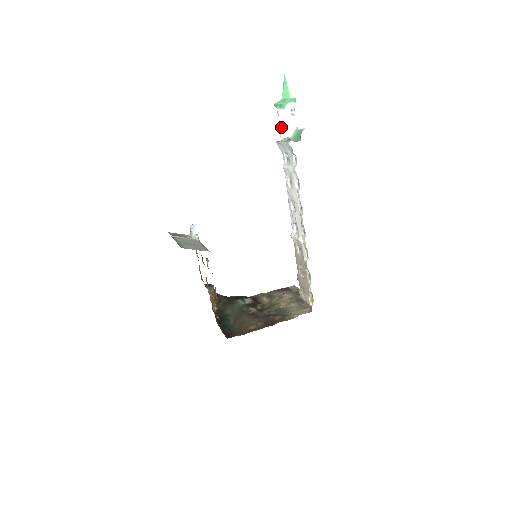
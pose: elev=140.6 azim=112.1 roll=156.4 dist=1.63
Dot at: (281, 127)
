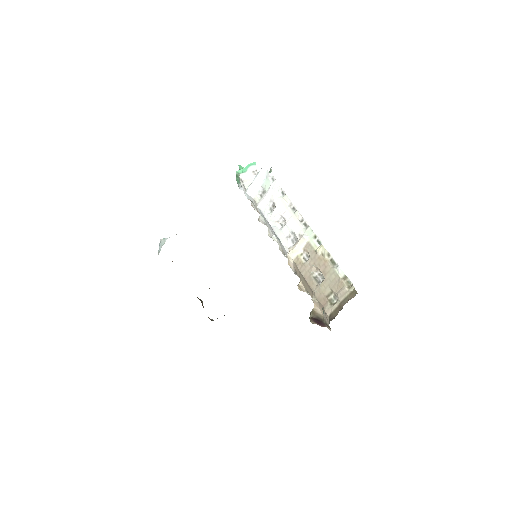
Dot at: (247, 183)
